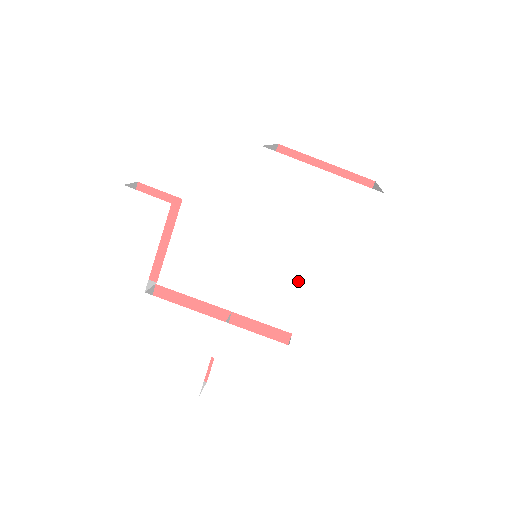
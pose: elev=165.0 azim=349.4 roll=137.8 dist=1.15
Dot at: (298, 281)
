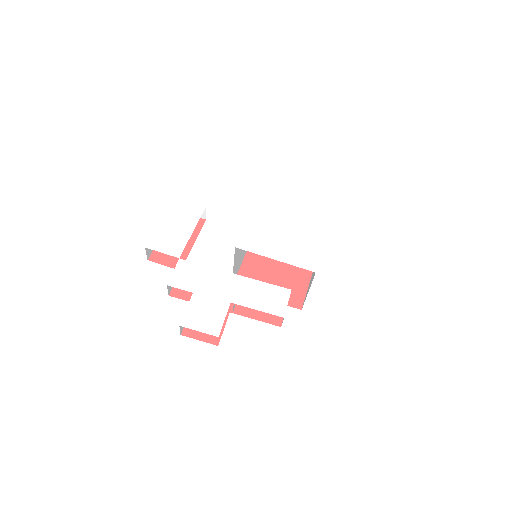
Dot at: (293, 248)
